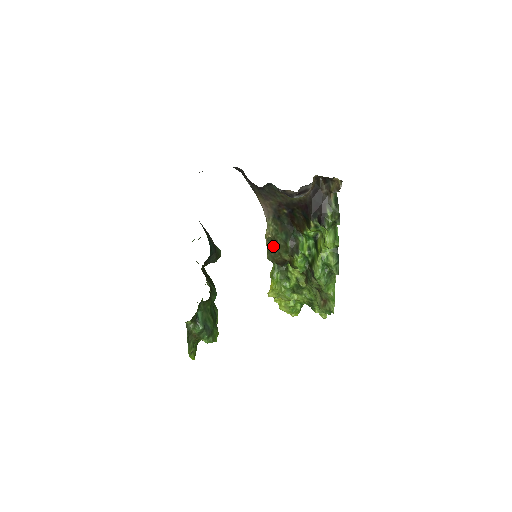
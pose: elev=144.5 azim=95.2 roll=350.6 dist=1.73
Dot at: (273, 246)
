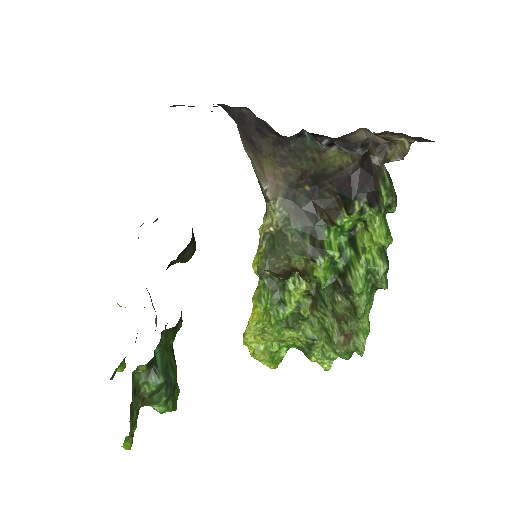
Dot at: (276, 245)
